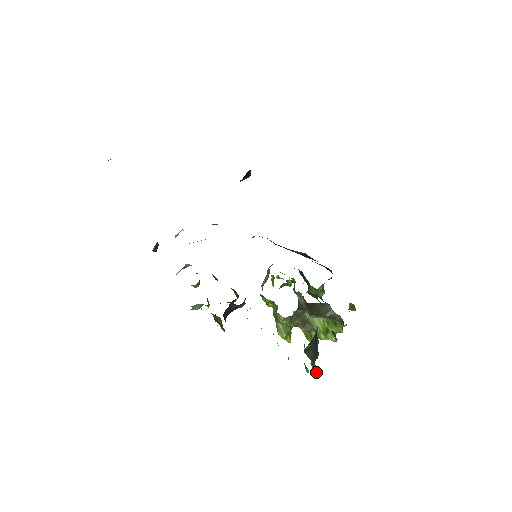
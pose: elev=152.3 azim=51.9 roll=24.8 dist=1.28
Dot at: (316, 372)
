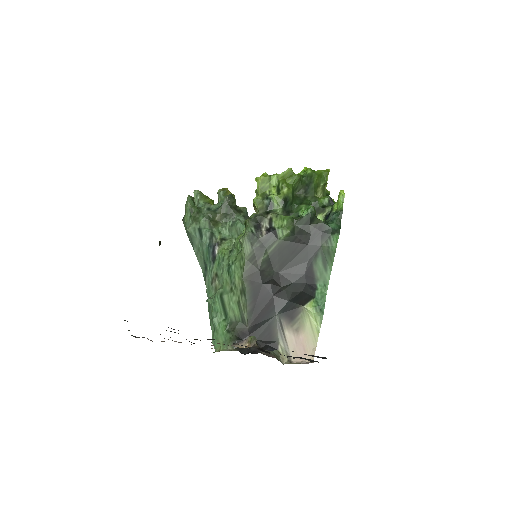
Dot at: occluded
